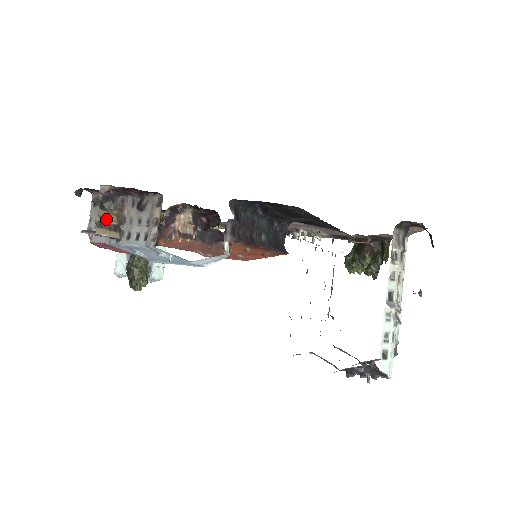
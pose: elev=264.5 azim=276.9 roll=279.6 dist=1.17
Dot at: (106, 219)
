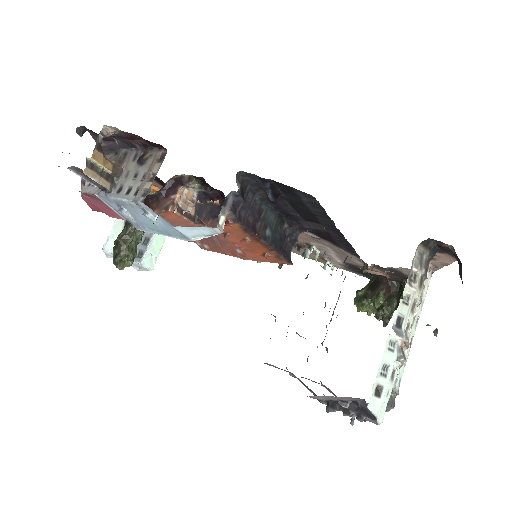
Dot at: (100, 162)
